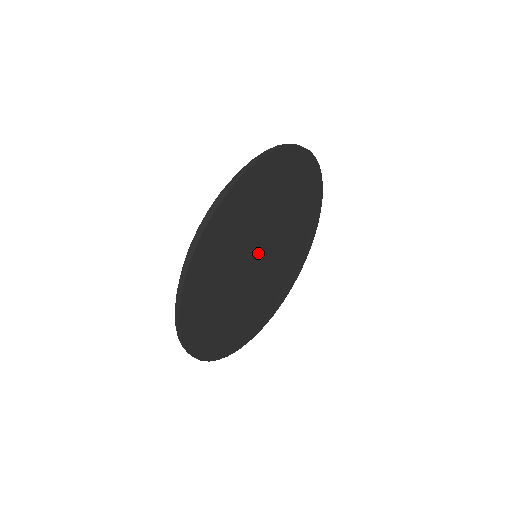
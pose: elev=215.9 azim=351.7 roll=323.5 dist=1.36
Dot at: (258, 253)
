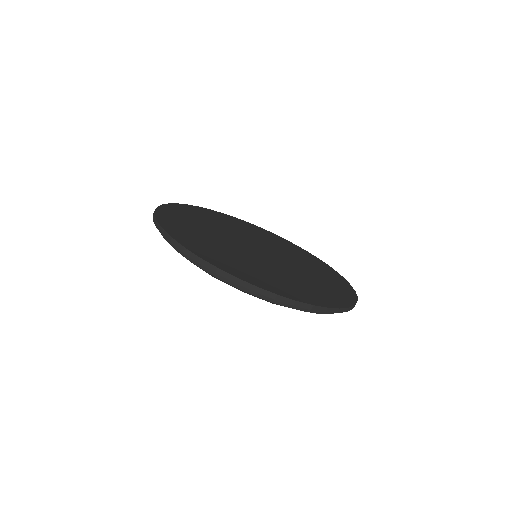
Dot at: (247, 246)
